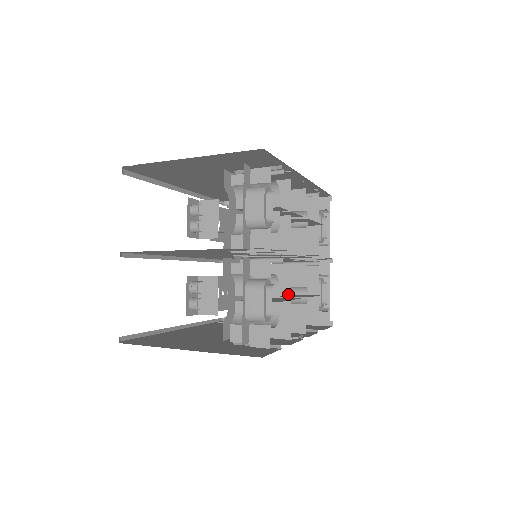
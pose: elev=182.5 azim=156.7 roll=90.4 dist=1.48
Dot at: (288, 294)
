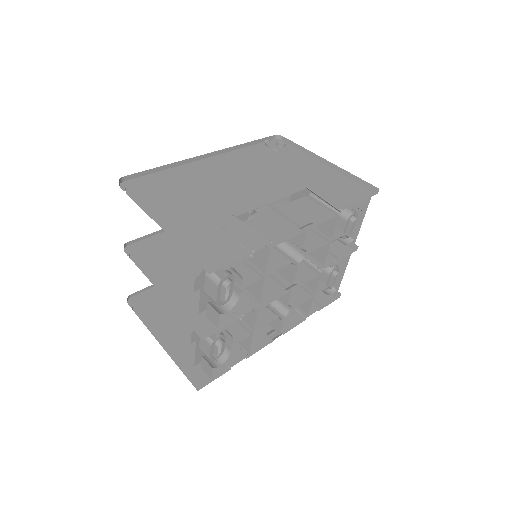
Dot at: (252, 328)
